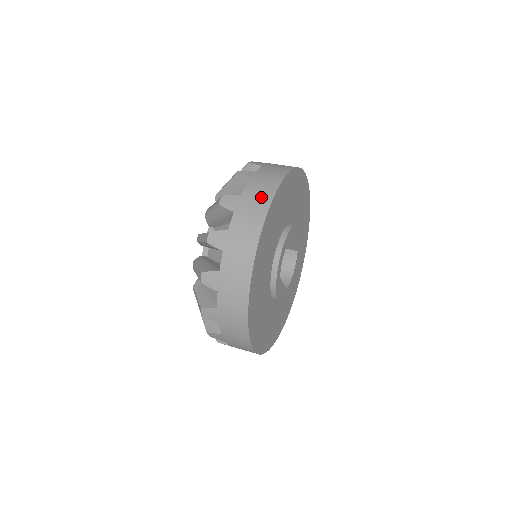
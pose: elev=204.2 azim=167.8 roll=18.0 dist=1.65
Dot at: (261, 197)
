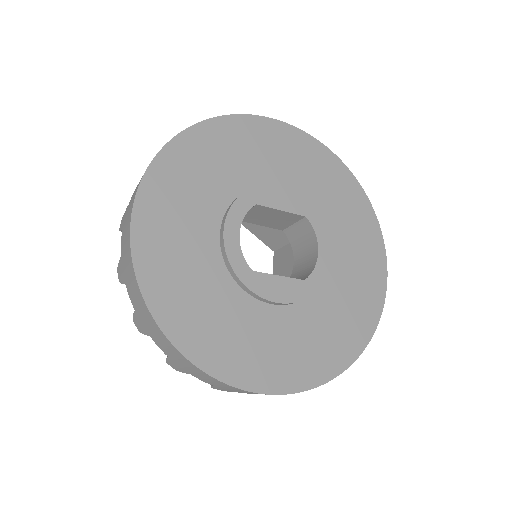
Dot at: (134, 192)
